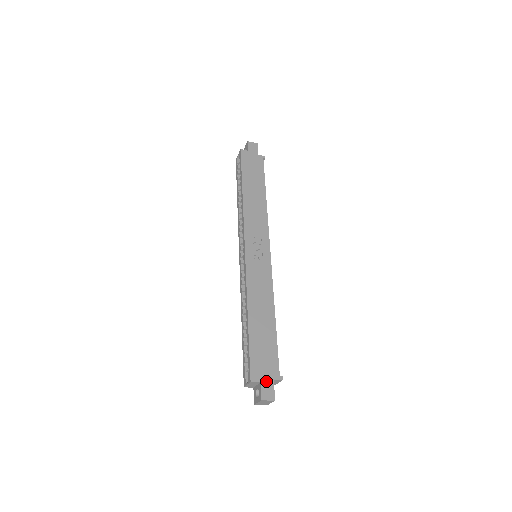
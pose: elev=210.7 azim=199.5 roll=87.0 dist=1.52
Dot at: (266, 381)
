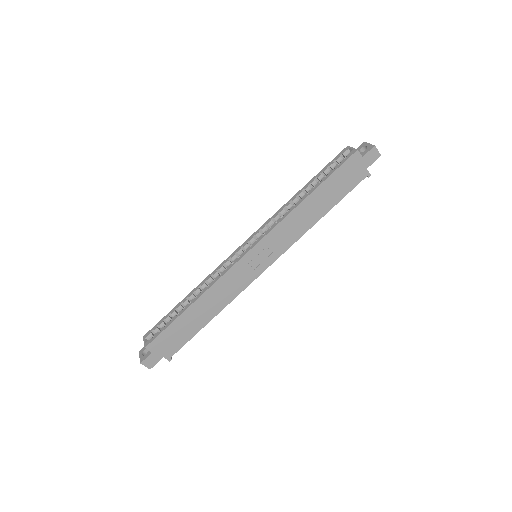
Dot at: (157, 355)
